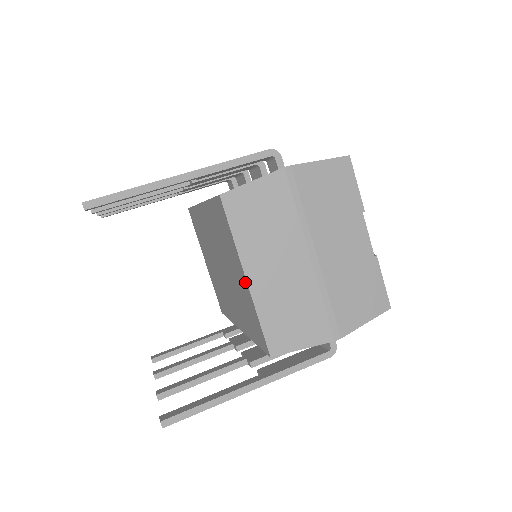
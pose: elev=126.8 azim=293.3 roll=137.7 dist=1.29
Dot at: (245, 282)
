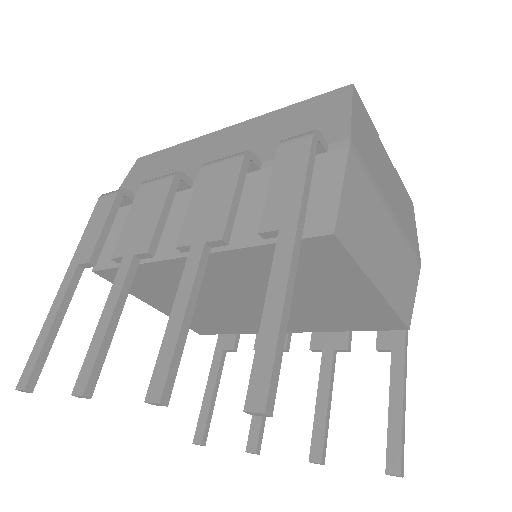
Dot at: (372, 294)
